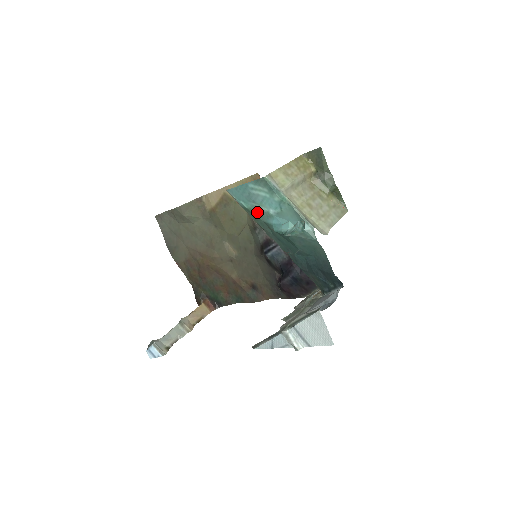
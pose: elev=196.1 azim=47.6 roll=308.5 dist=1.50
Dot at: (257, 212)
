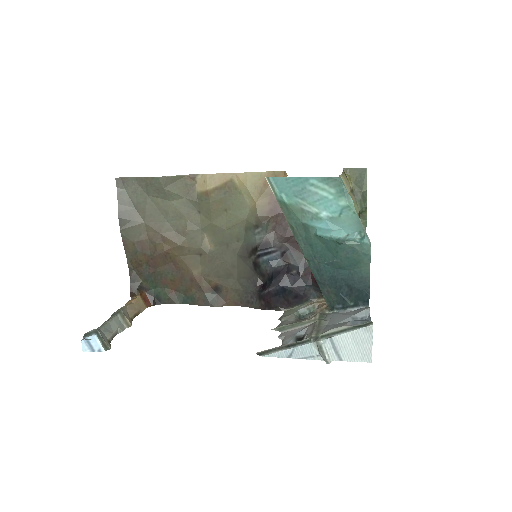
Dot at: (299, 210)
